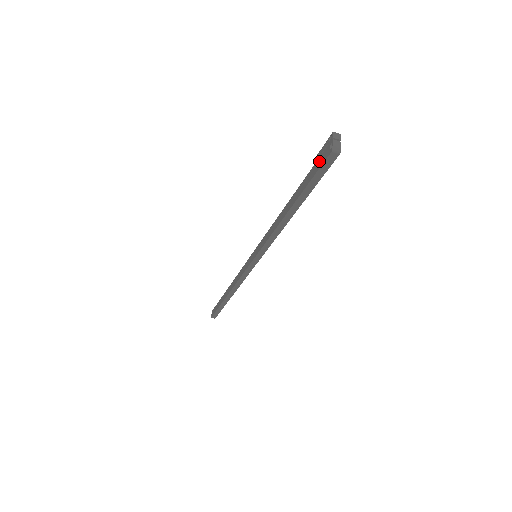
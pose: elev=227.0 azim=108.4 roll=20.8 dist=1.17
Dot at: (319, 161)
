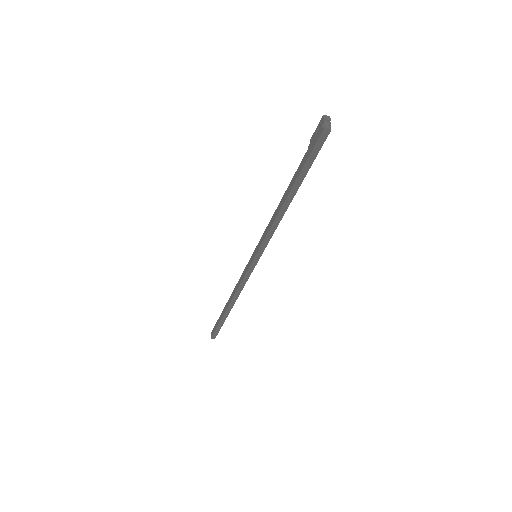
Dot at: (313, 142)
